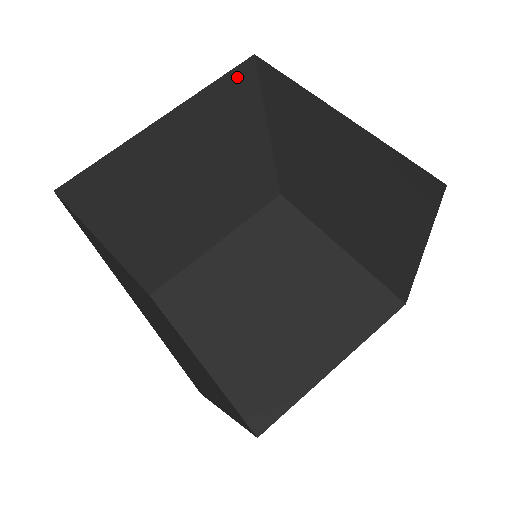
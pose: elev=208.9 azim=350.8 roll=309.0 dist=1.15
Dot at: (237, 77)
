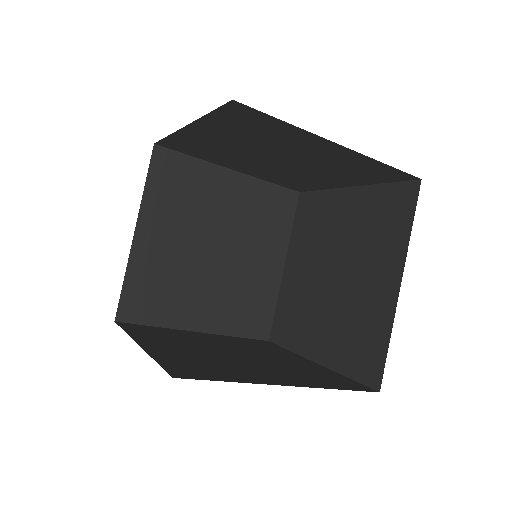
Dot at: (159, 165)
